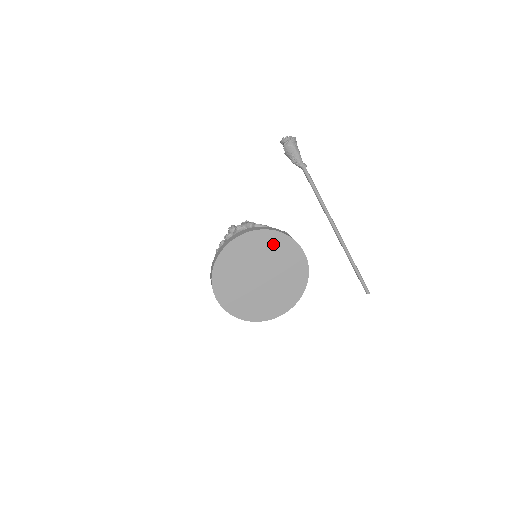
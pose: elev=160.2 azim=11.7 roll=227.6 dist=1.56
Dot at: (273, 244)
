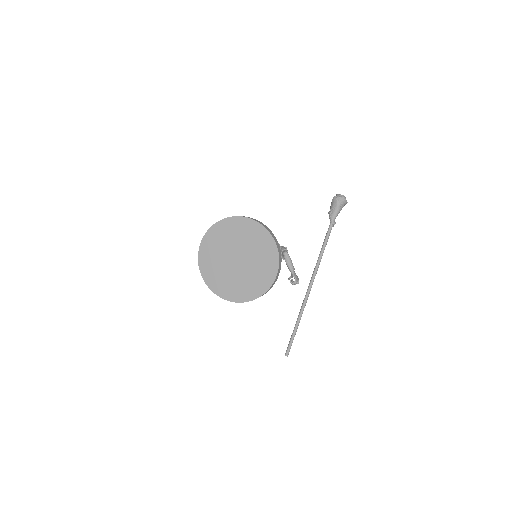
Dot at: (265, 248)
